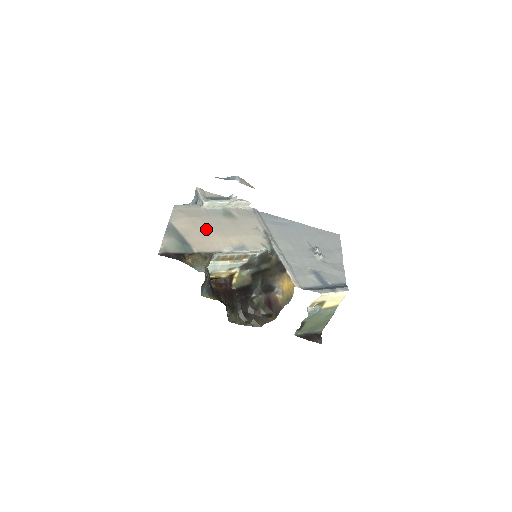
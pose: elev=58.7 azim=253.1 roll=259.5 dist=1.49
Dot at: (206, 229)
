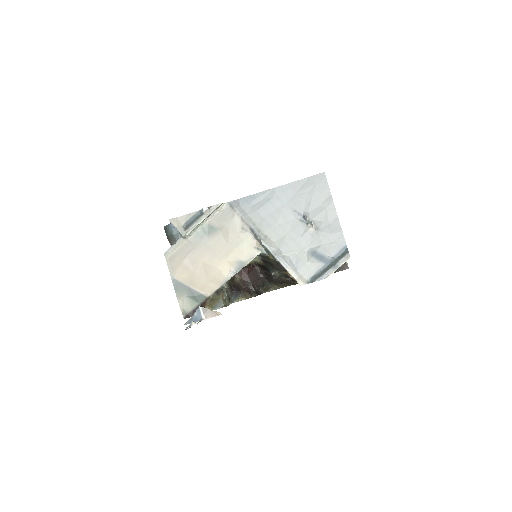
Dot at: (202, 265)
